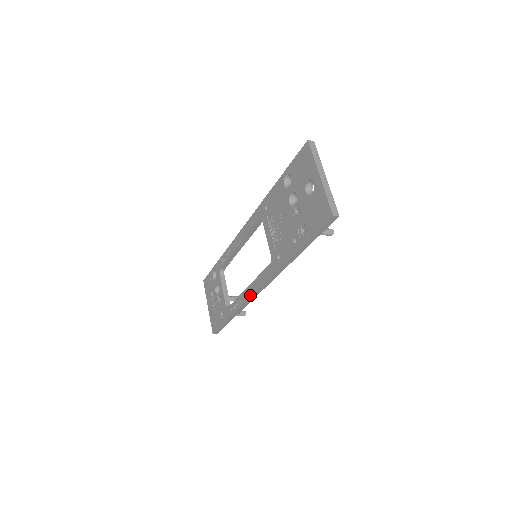
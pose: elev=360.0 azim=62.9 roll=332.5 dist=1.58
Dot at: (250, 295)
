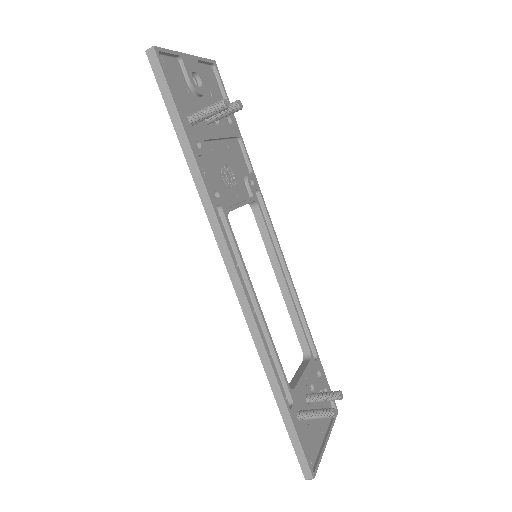
Dot at: (243, 309)
